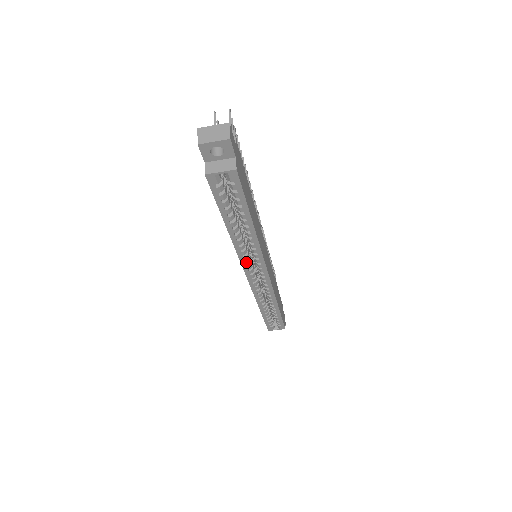
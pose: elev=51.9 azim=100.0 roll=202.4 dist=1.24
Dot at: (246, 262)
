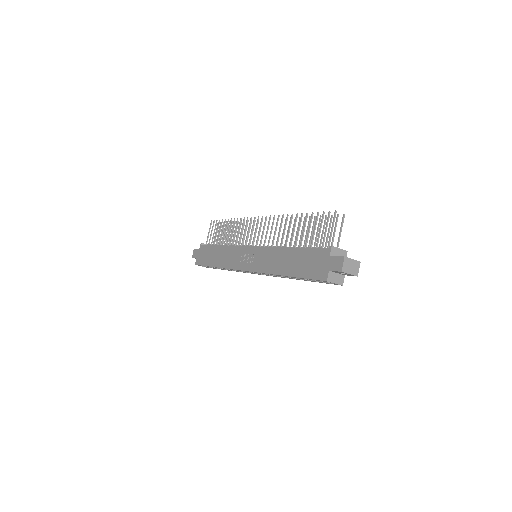
Dot at: (261, 273)
